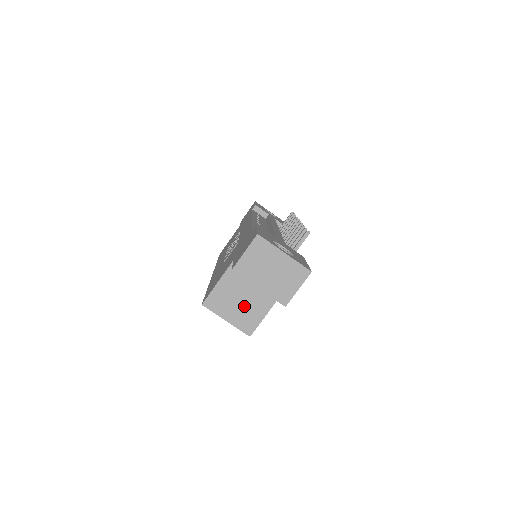
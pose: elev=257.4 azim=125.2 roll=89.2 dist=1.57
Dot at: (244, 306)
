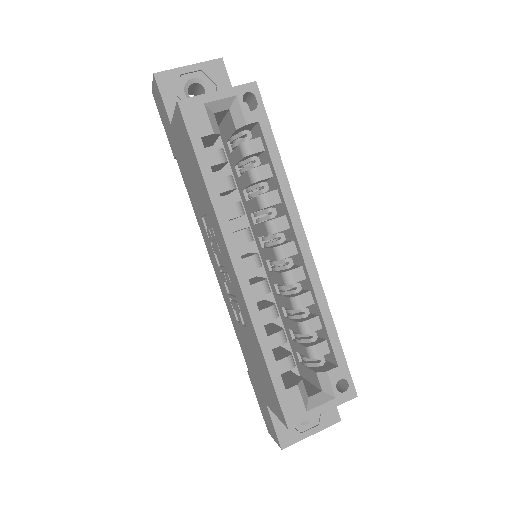
Dot at: occluded
